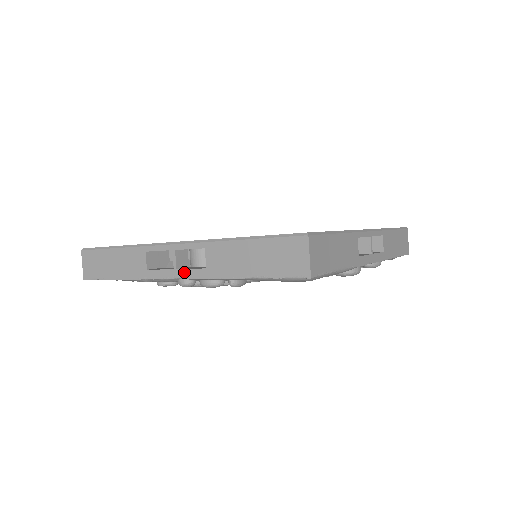
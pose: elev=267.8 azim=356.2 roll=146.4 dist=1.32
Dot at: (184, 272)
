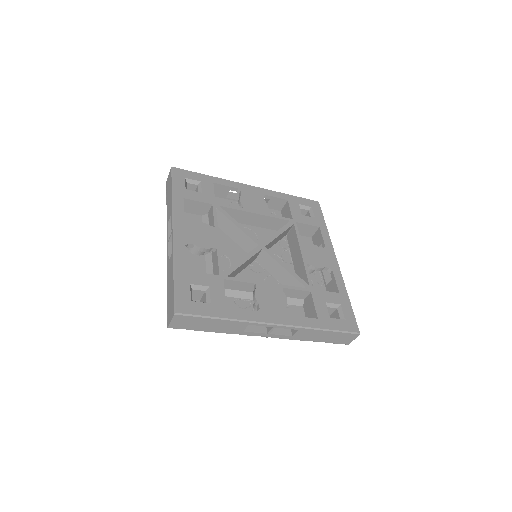
Dot at: (275, 336)
